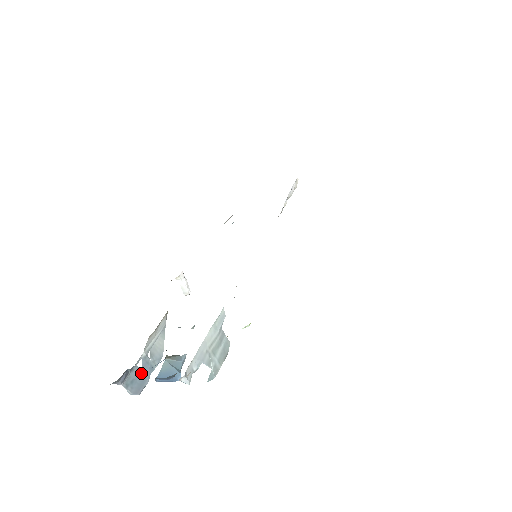
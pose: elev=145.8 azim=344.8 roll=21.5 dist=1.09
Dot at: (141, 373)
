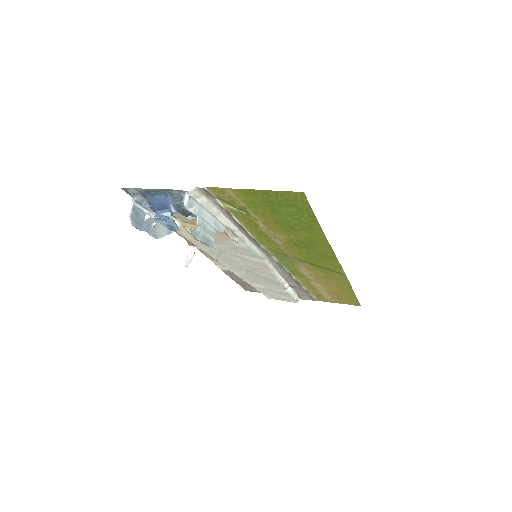
Dot at: (143, 221)
